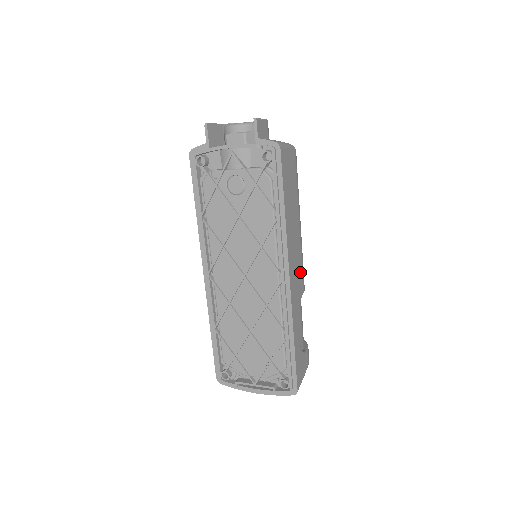
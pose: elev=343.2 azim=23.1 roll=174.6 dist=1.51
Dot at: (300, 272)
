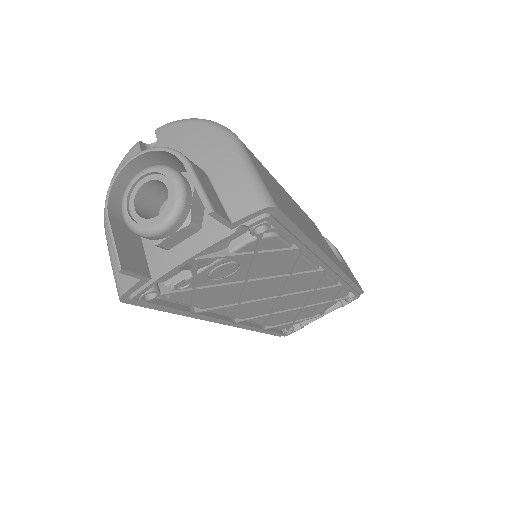
Dot at: (313, 226)
